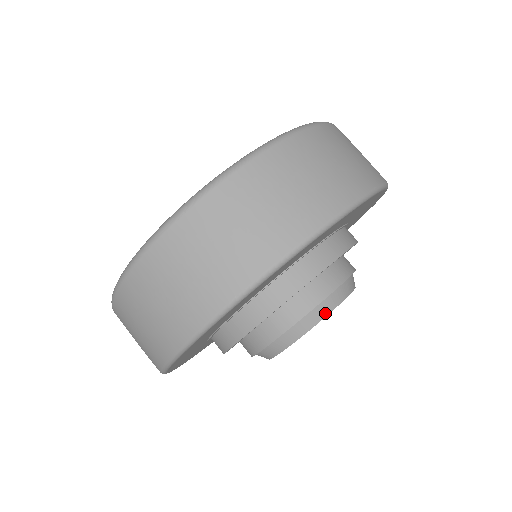
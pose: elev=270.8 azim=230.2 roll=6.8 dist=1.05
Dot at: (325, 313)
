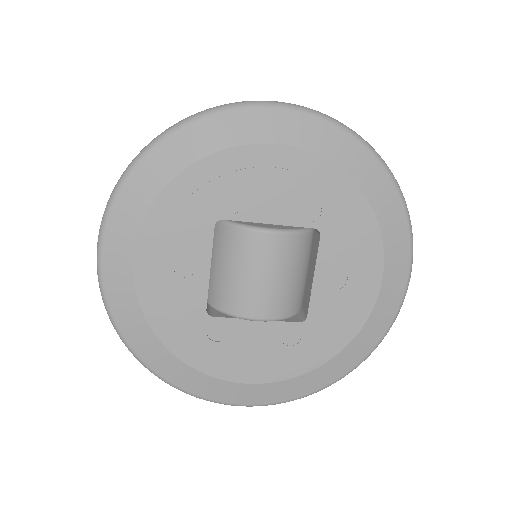
Dot at: occluded
